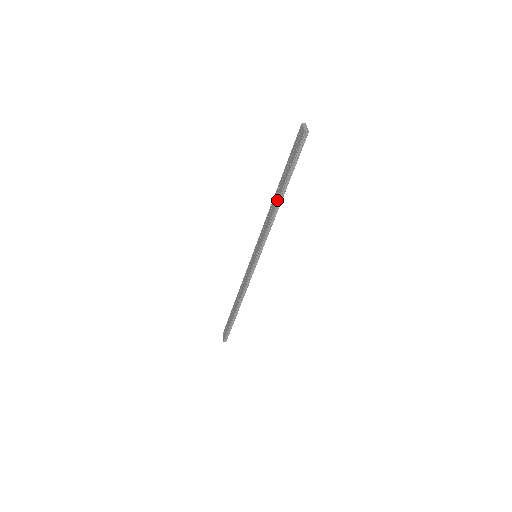
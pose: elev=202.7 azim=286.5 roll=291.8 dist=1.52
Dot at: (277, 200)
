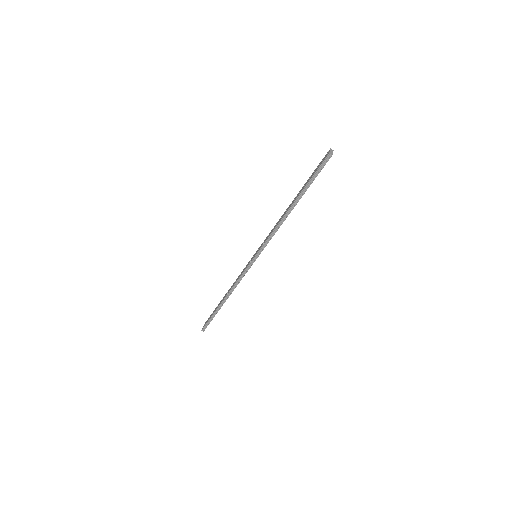
Dot at: (289, 208)
